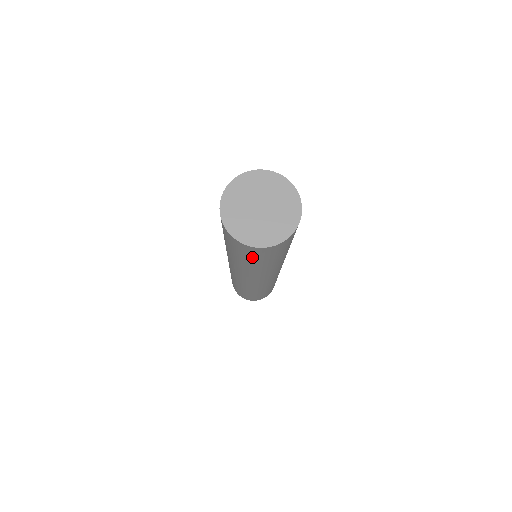
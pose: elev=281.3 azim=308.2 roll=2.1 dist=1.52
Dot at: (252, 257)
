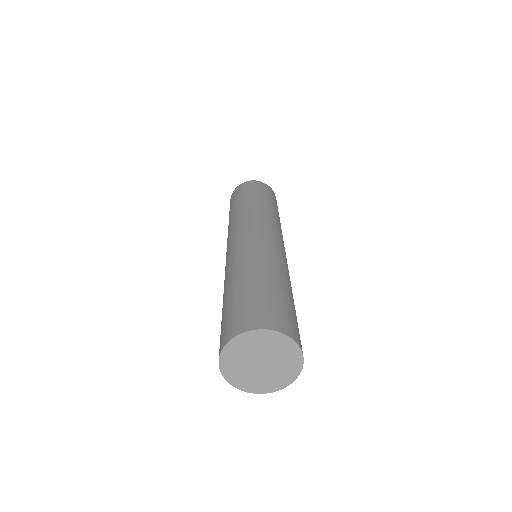
Dot at: occluded
